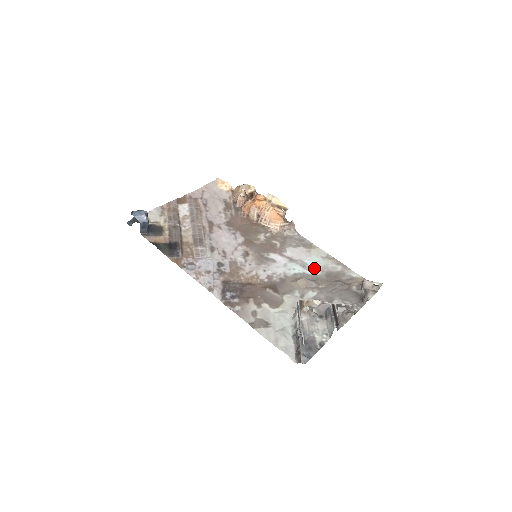
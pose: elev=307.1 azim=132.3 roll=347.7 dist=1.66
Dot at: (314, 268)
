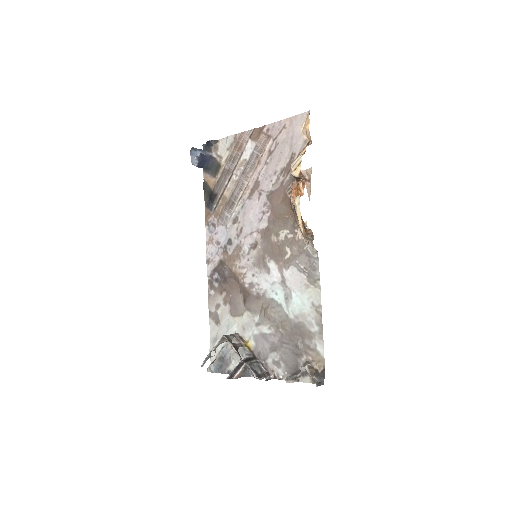
Dot at: (293, 308)
